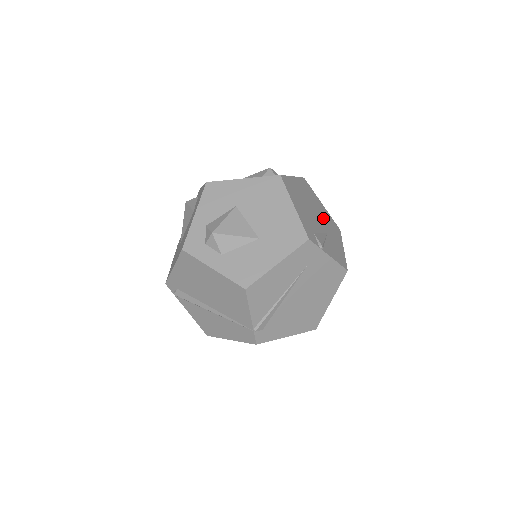
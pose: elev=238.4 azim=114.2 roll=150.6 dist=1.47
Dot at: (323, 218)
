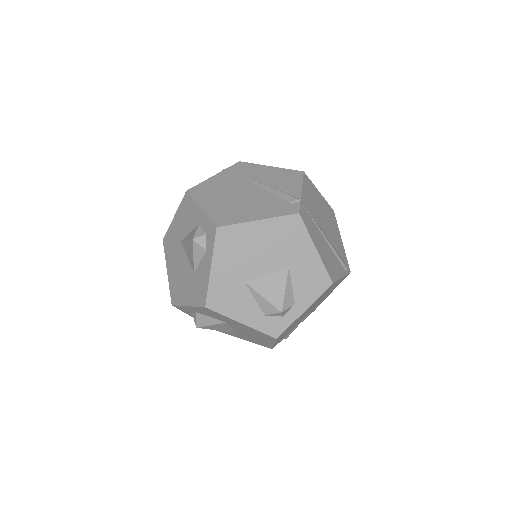
Dot at: occluded
